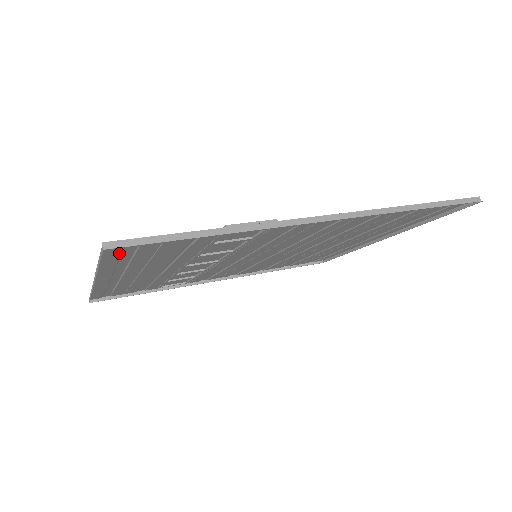
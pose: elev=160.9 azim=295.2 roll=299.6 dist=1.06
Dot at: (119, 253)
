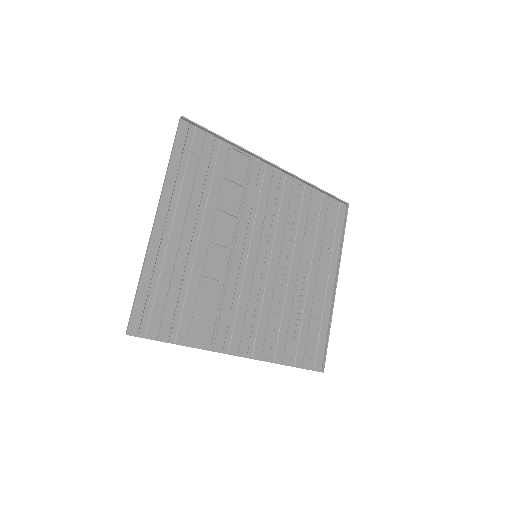
Dot at: (183, 144)
